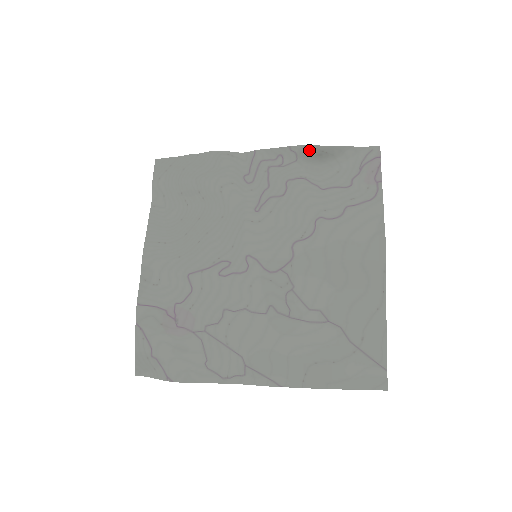
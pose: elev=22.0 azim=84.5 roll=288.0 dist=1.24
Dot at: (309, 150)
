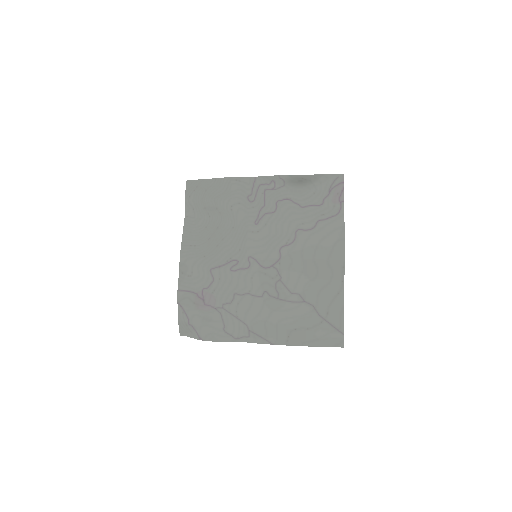
Dot at: (293, 178)
